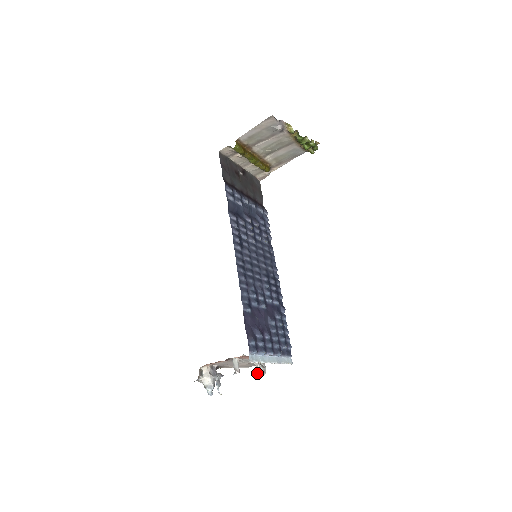
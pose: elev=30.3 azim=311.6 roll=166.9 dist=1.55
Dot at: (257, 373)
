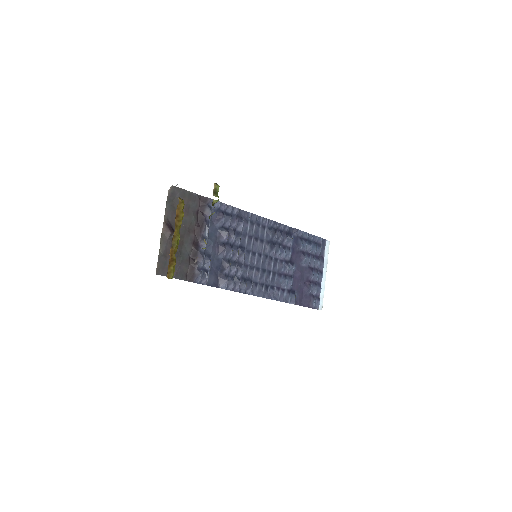
Dot at: occluded
